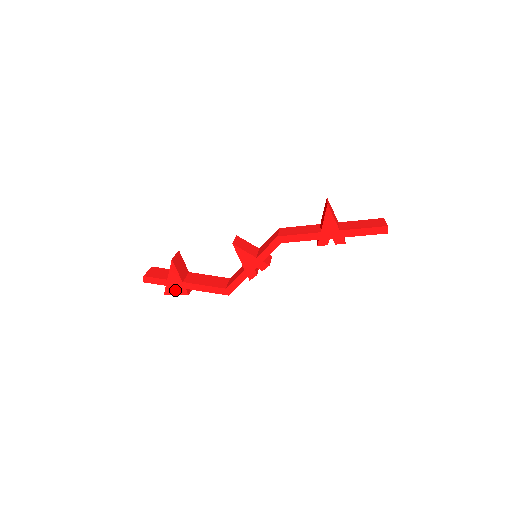
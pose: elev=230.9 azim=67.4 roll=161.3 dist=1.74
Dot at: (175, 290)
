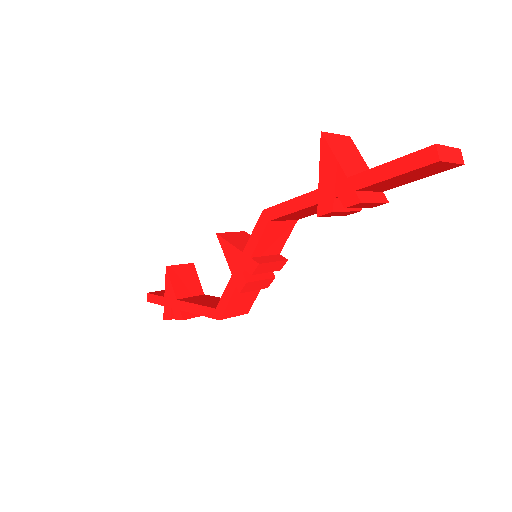
Dot at: occluded
